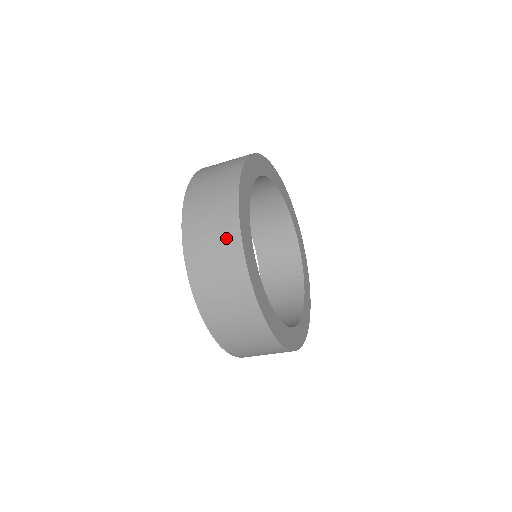
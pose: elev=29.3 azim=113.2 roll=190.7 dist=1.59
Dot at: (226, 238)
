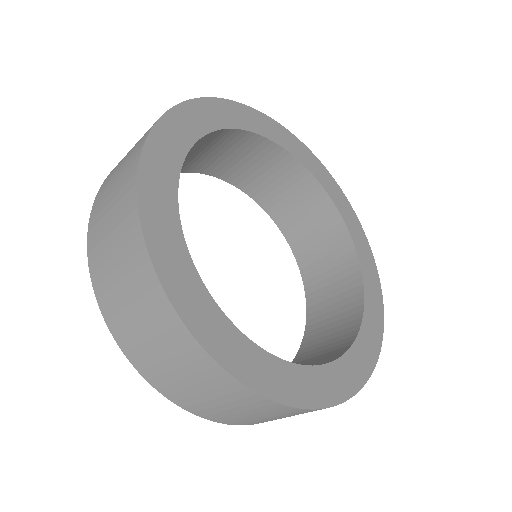
Dot at: (133, 152)
